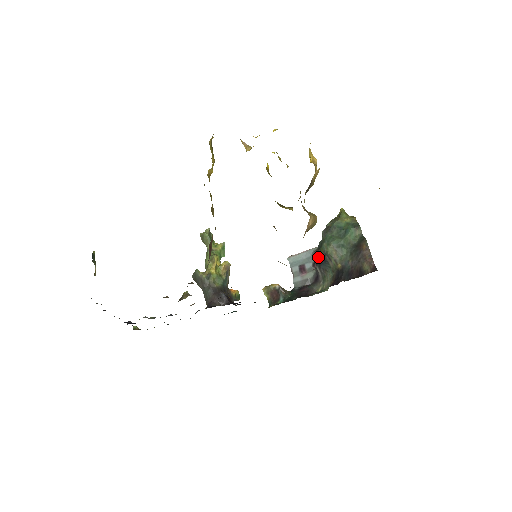
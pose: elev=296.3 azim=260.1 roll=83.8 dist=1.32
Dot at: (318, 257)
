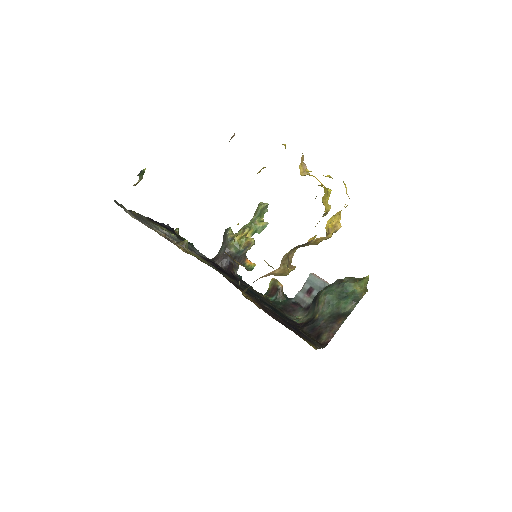
Dot at: (316, 295)
